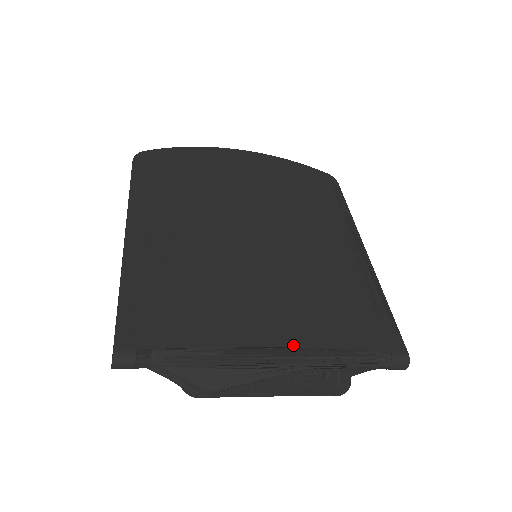
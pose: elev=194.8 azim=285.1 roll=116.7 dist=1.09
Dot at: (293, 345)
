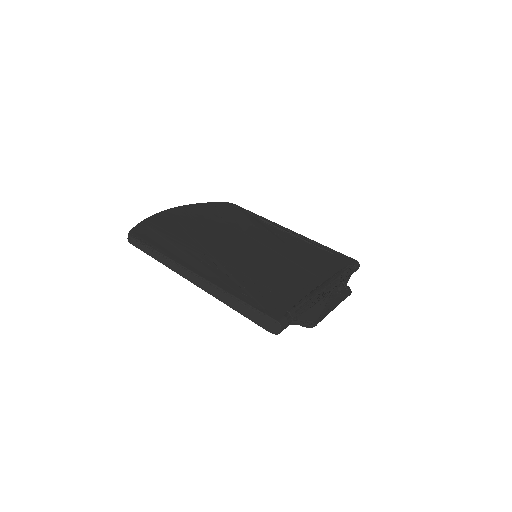
Dot at: (324, 279)
